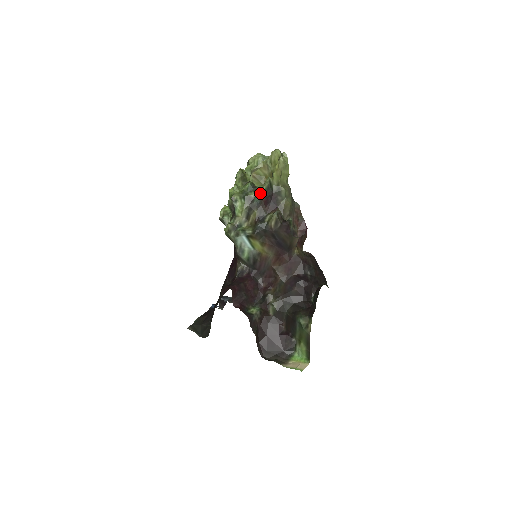
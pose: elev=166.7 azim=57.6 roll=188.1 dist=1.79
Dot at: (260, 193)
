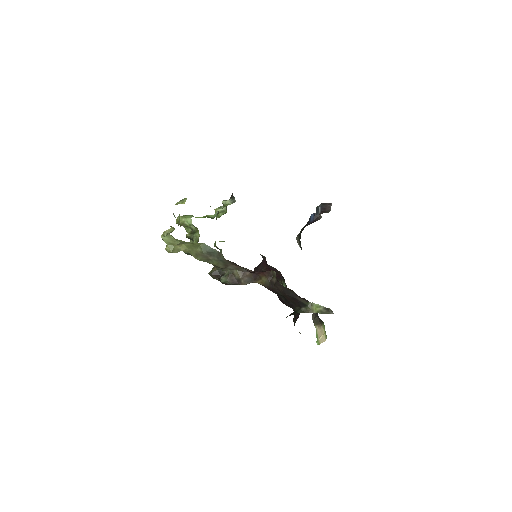
Dot at: occluded
